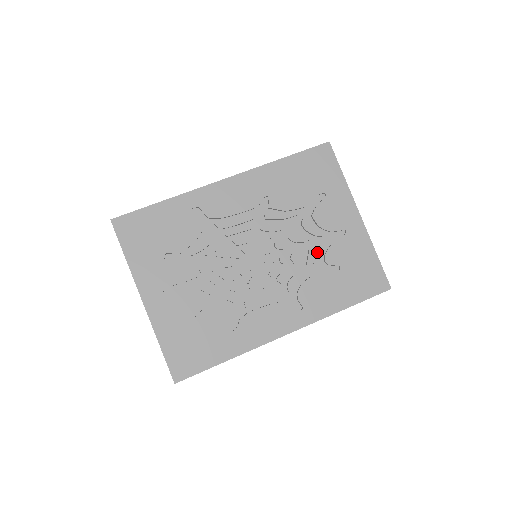
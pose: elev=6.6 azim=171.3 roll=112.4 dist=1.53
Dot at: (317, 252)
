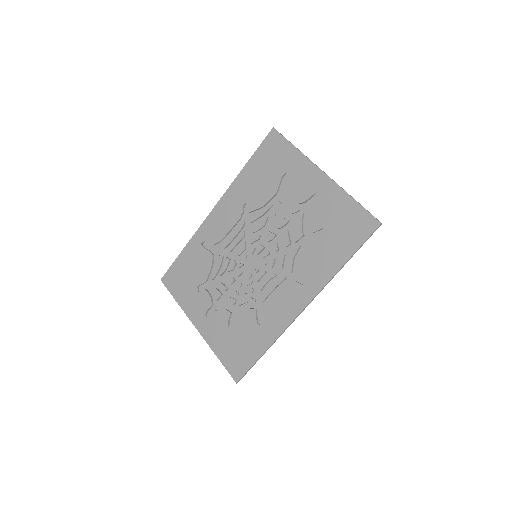
Dot at: (299, 227)
